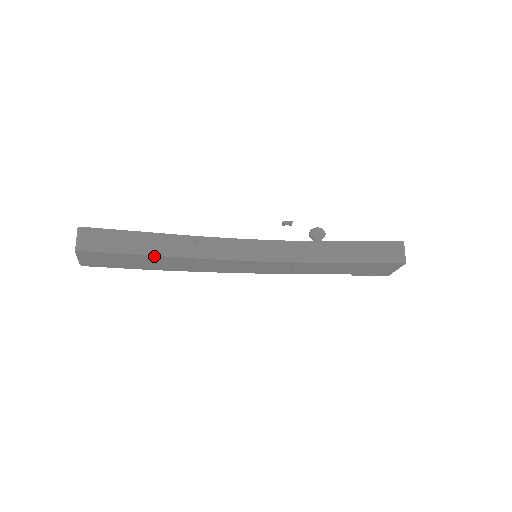
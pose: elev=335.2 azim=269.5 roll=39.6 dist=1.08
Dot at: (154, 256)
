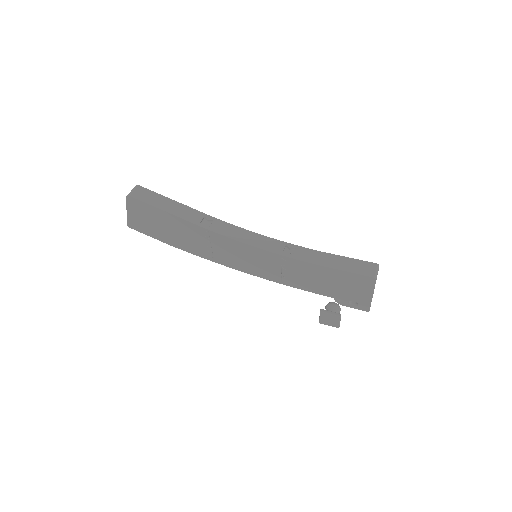
Dot at: (177, 218)
